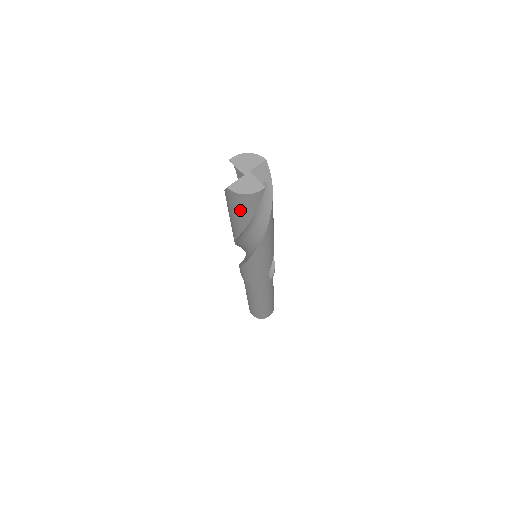
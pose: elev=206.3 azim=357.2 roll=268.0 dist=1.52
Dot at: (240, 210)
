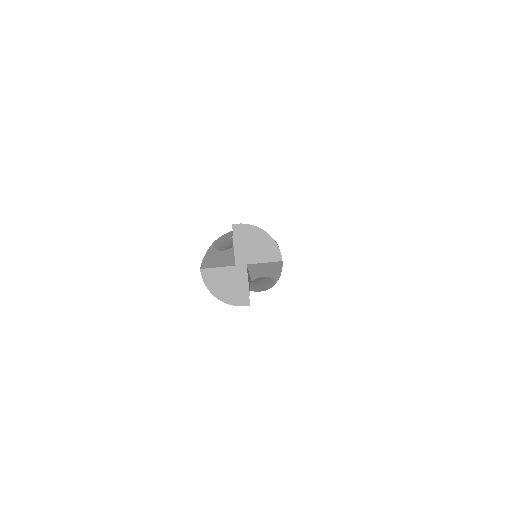
Dot at: occluded
